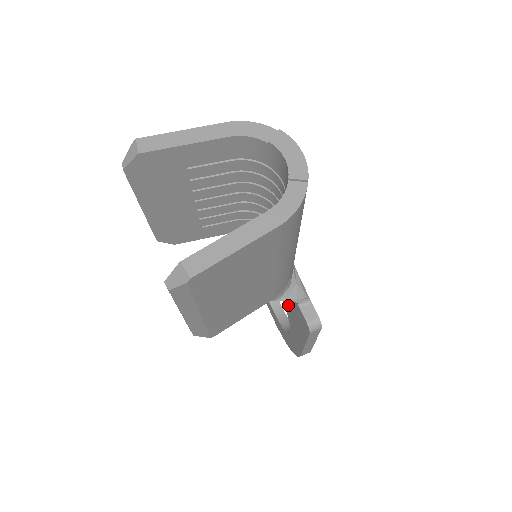
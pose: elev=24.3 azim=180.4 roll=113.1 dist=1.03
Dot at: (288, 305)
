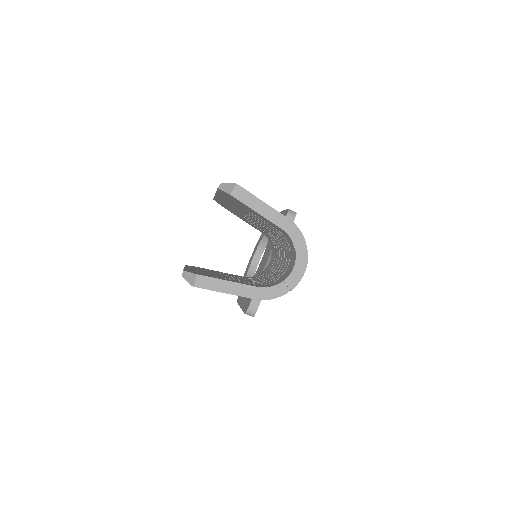
Dot at: occluded
